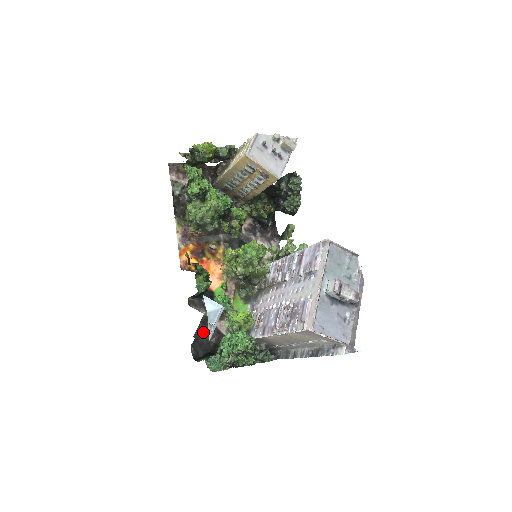
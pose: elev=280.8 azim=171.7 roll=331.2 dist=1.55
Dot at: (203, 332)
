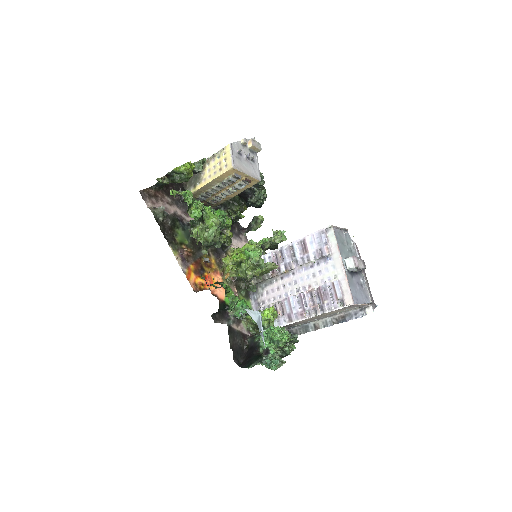
Dot at: (233, 340)
